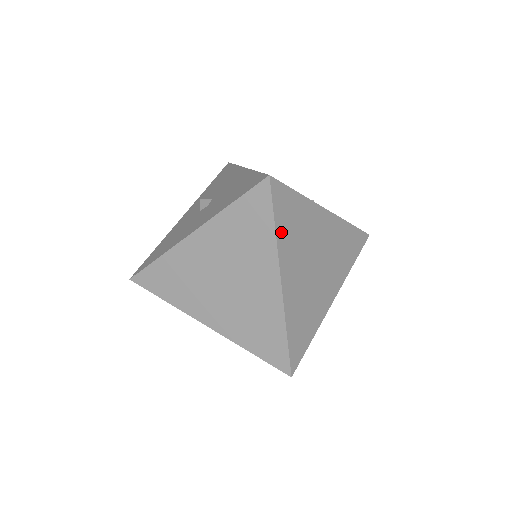
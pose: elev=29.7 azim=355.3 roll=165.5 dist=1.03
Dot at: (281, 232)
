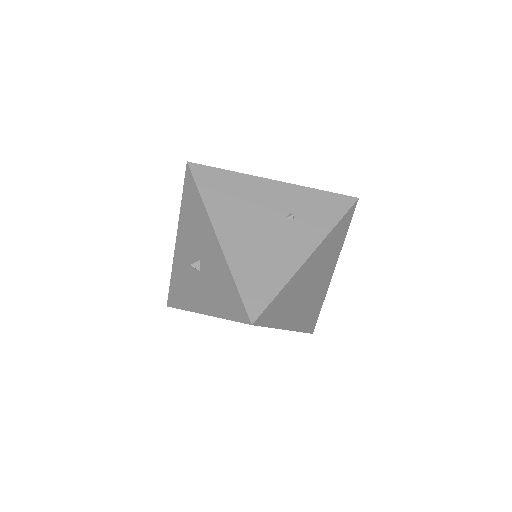
Dot at: (276, 321)
